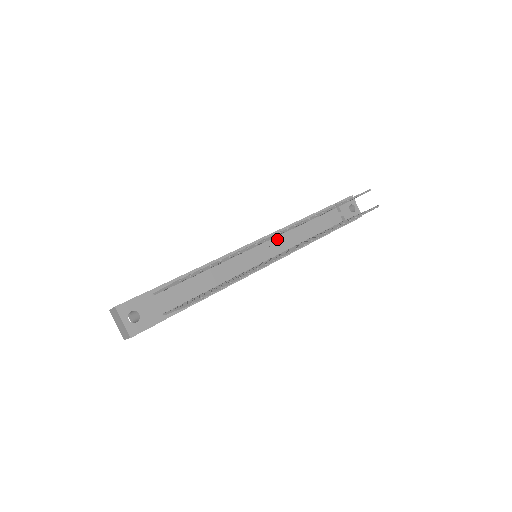
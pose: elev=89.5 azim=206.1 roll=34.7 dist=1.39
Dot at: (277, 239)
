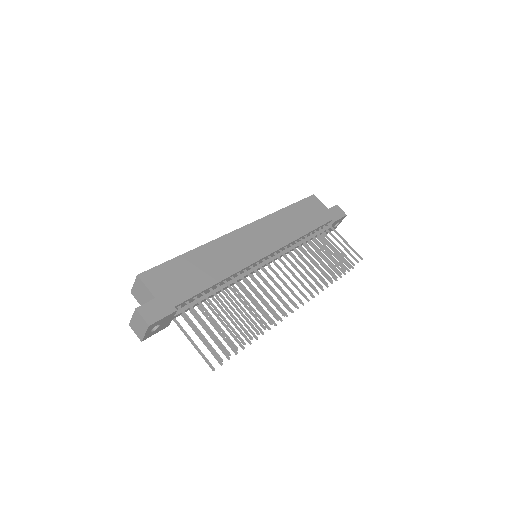
Dot at: (280, 251)
